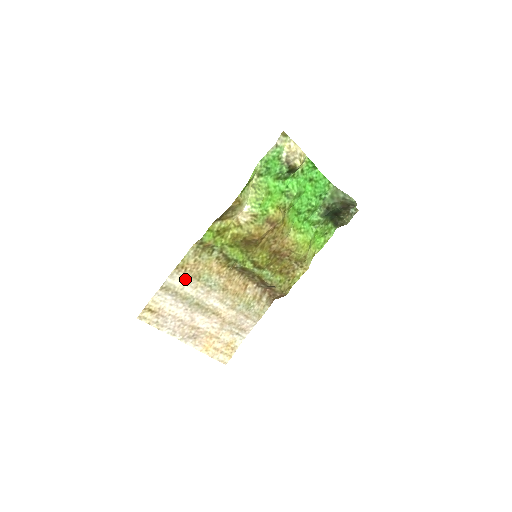
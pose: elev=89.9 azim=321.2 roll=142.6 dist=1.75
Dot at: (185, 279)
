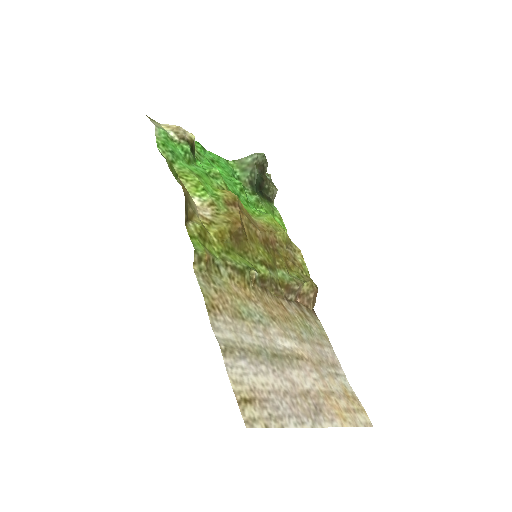
Dot at: (230, 325)
